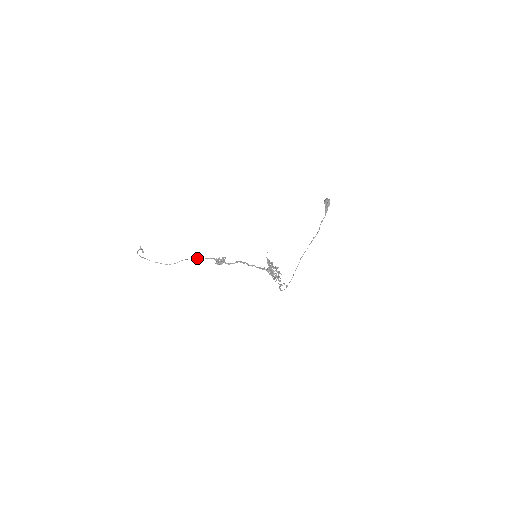
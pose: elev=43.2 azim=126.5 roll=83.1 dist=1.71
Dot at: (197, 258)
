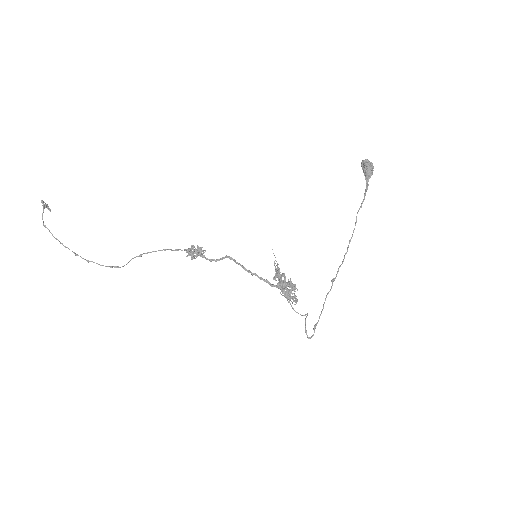
Dot at: occluded
